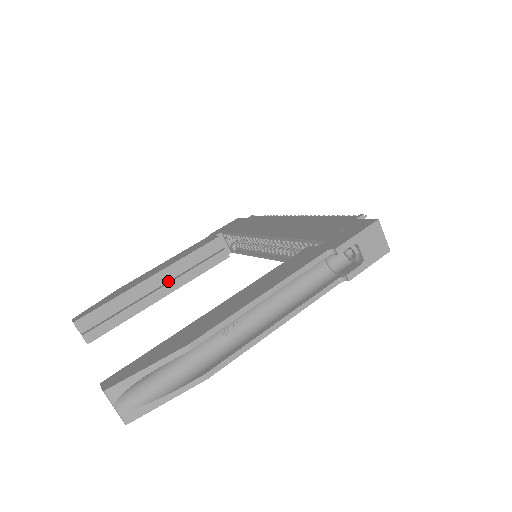
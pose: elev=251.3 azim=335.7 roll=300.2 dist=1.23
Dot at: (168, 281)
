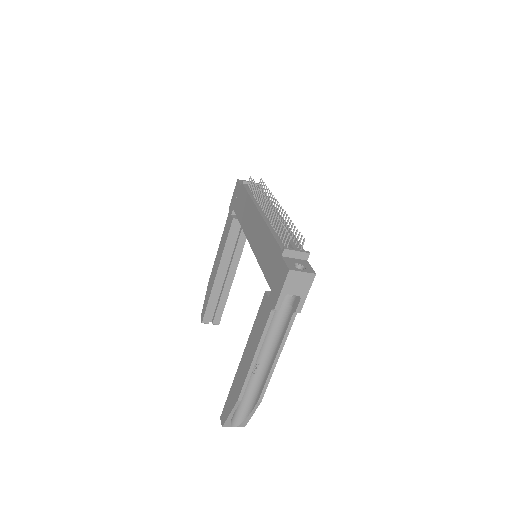
Dot at: (229, 265)
